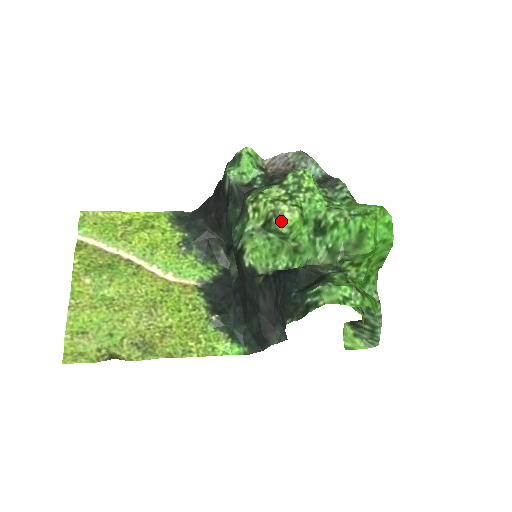
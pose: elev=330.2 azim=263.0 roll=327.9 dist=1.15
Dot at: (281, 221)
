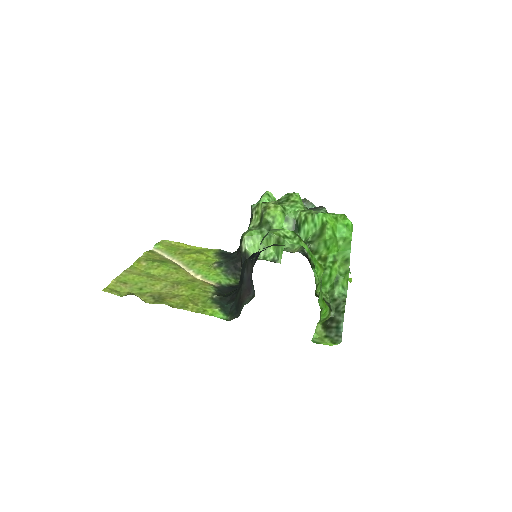
Dot at: (267, 212)
